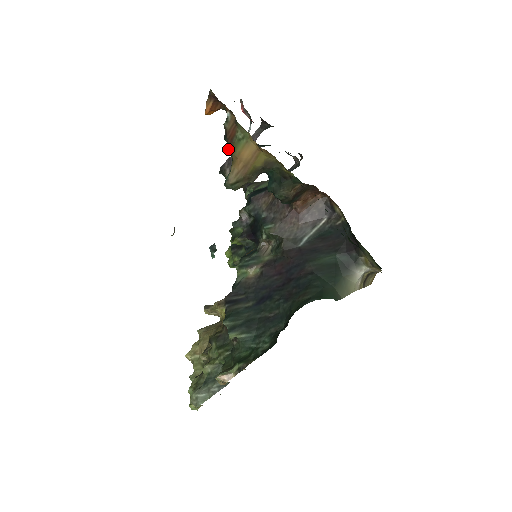
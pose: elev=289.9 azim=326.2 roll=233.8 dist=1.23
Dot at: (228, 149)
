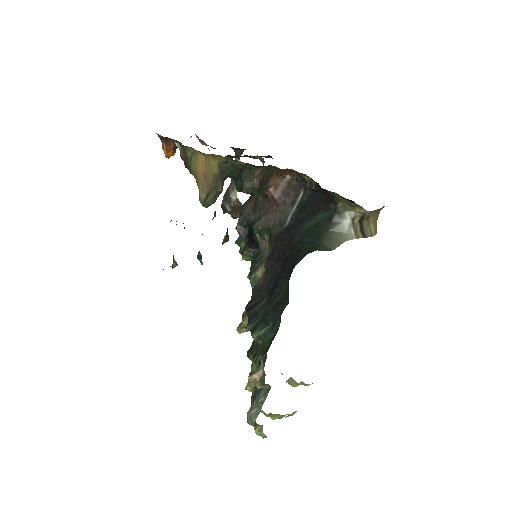
Dot at: (190, 173)
